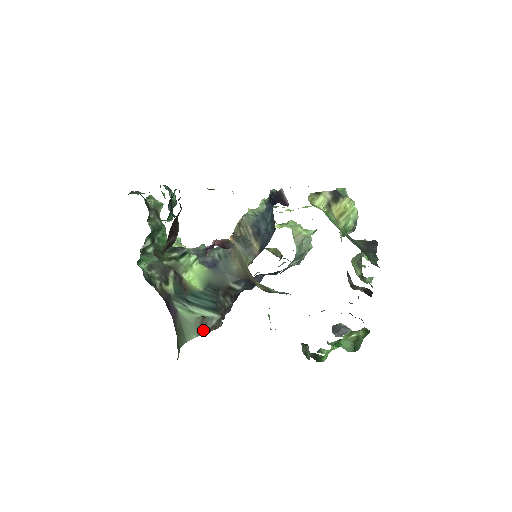
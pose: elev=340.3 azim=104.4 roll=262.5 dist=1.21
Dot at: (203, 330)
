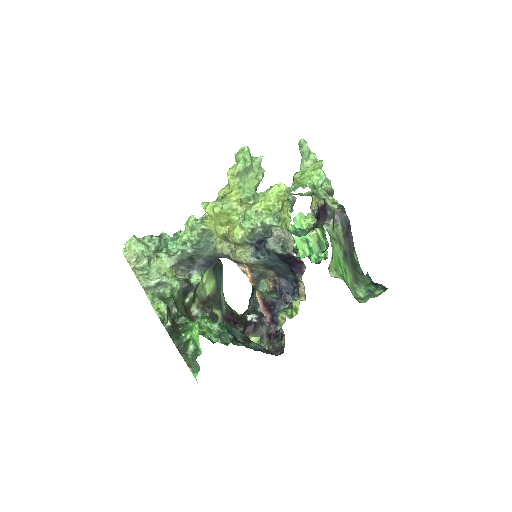
Dot at: occluded
